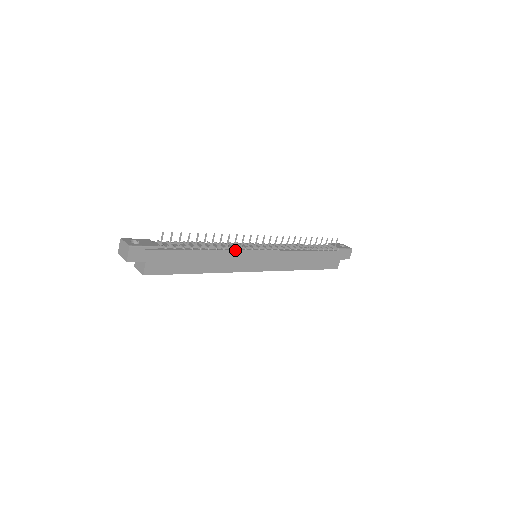
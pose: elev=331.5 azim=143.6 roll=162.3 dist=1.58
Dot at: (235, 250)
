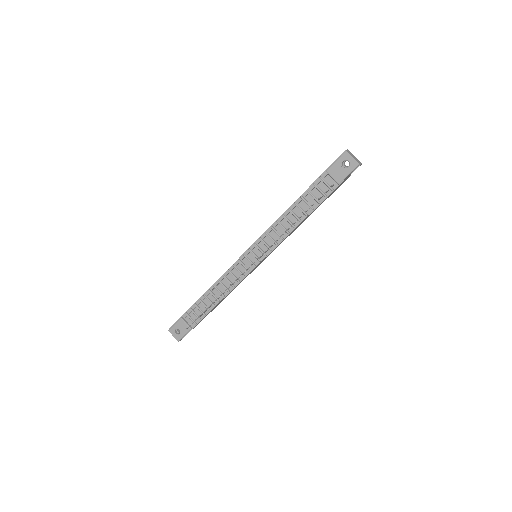
Dot at: occluded
